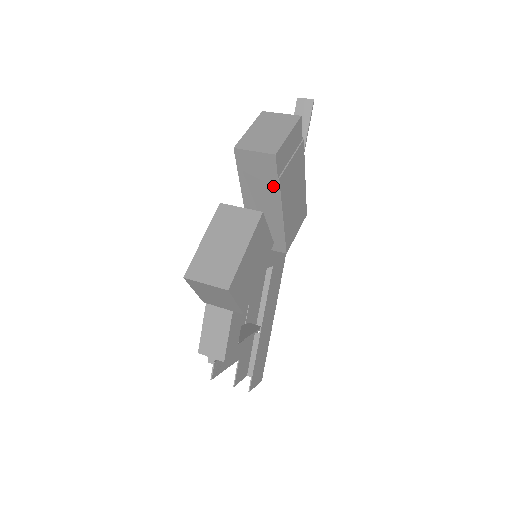
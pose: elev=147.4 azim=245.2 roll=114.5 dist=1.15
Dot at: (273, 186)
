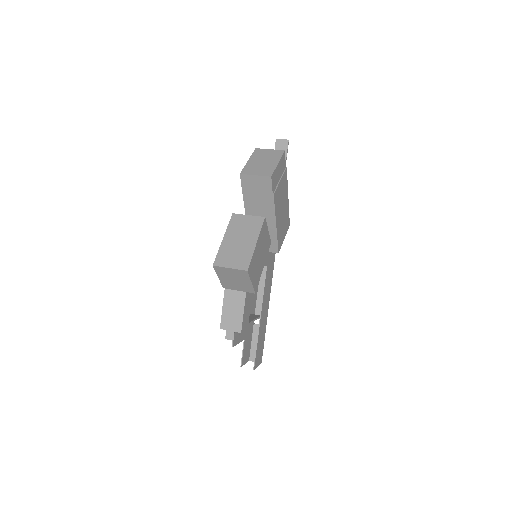
Dot at: (269, 200)
